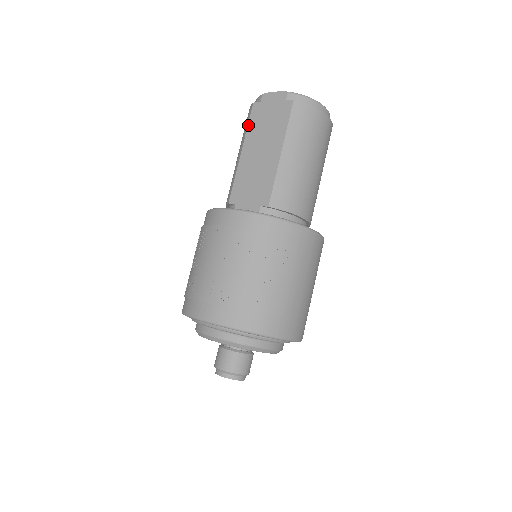
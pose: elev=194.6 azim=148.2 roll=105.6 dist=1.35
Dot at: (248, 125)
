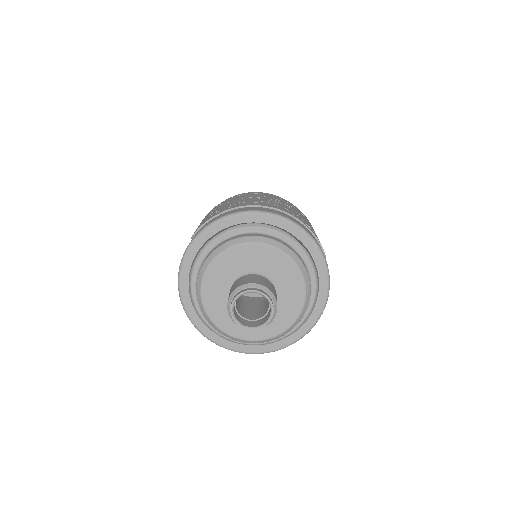
Dot at: occluded
